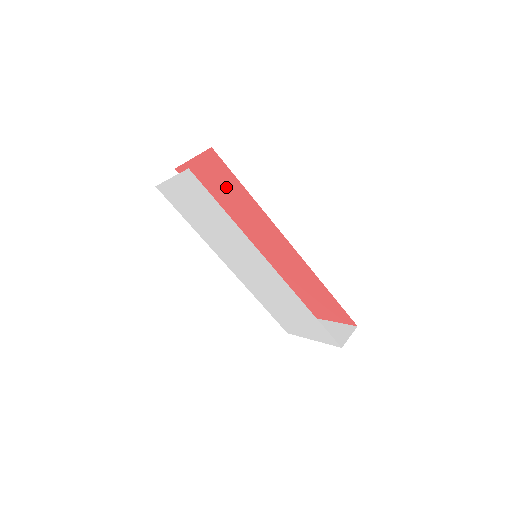
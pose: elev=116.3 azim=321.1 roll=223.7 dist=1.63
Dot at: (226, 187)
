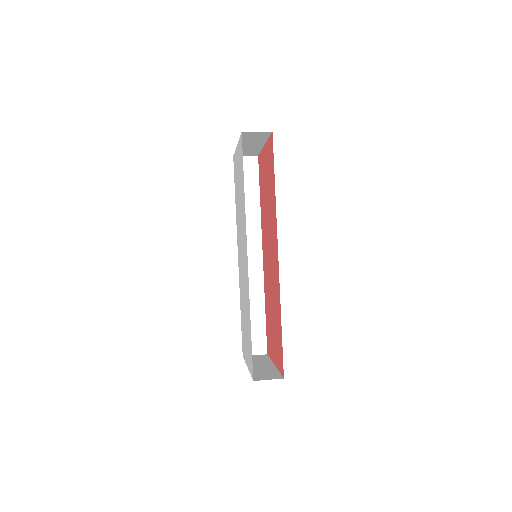
Dot at: (269, 179)
